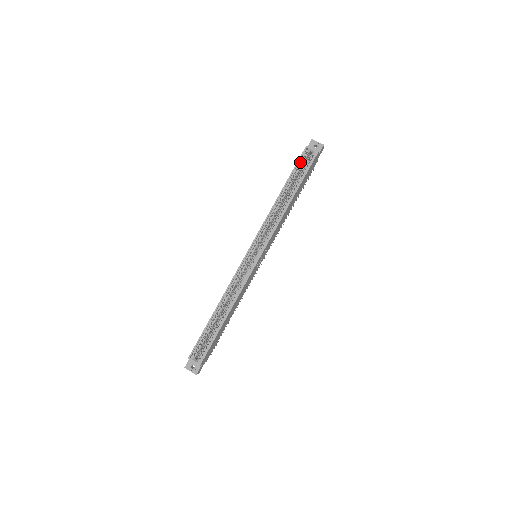
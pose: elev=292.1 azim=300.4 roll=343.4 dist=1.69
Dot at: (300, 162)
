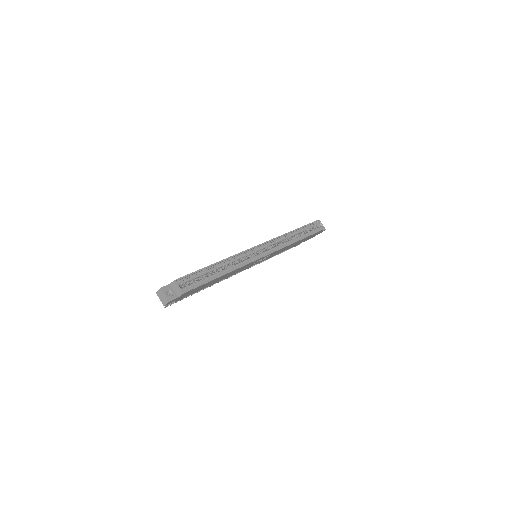
Dot at: (312, 225)
